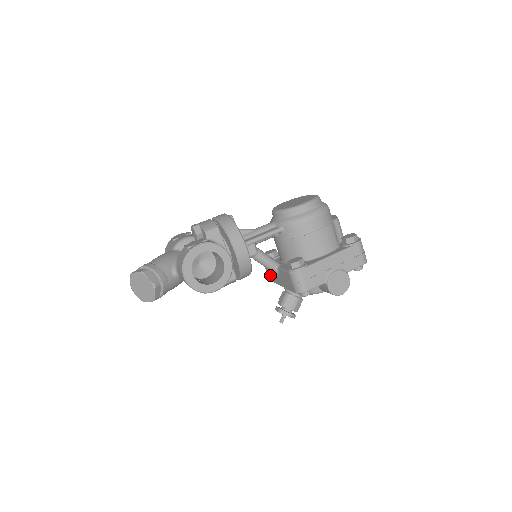
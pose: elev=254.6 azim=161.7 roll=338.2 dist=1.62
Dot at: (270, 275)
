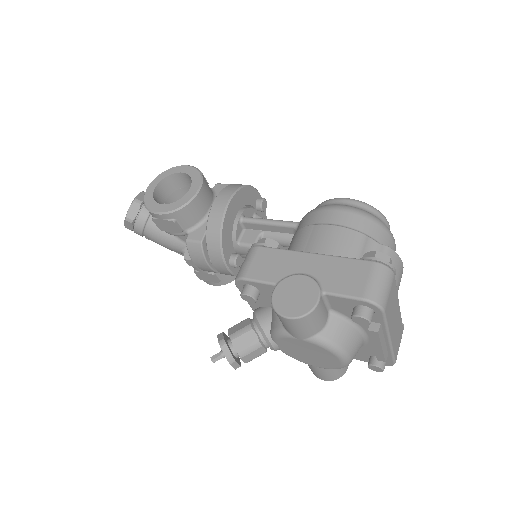
Dot at: occluded
